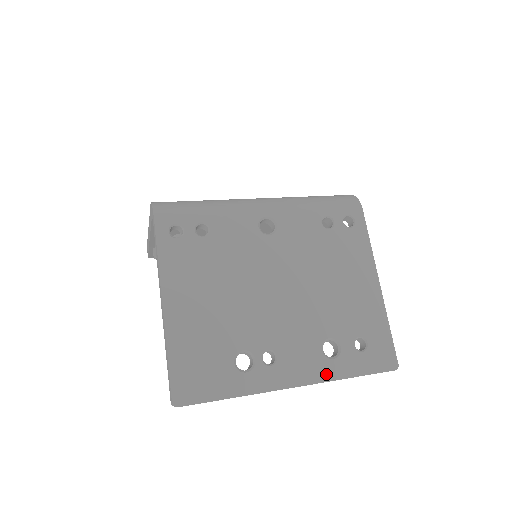
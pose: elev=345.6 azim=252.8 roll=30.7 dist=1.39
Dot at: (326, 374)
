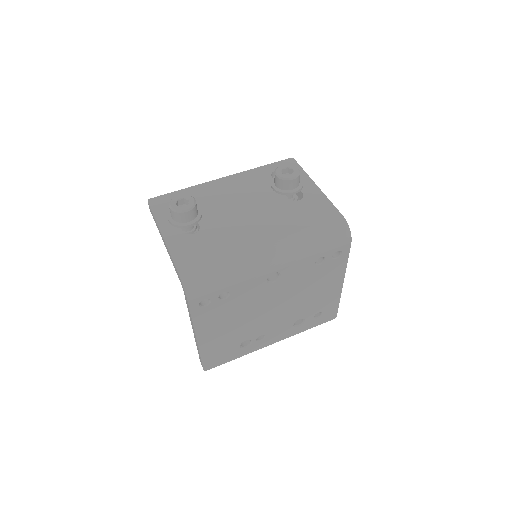
Dot at: (293, 334)
